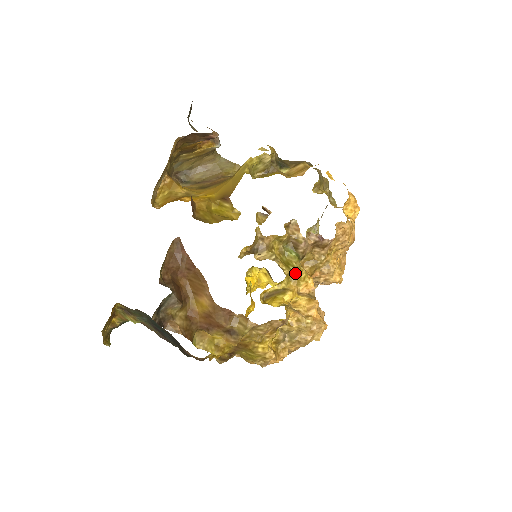
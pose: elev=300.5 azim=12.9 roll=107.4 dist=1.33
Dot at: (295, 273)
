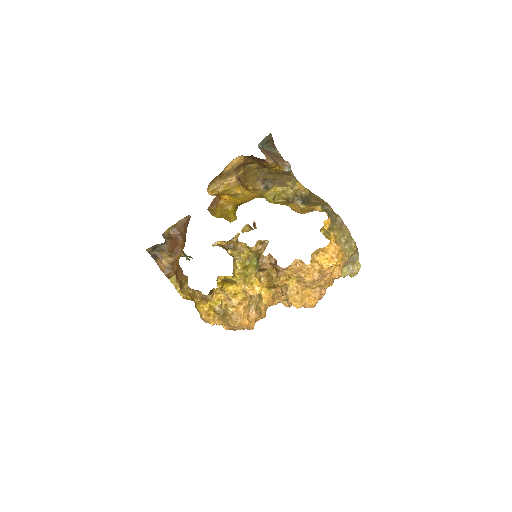
Dot at: (246, 276)
